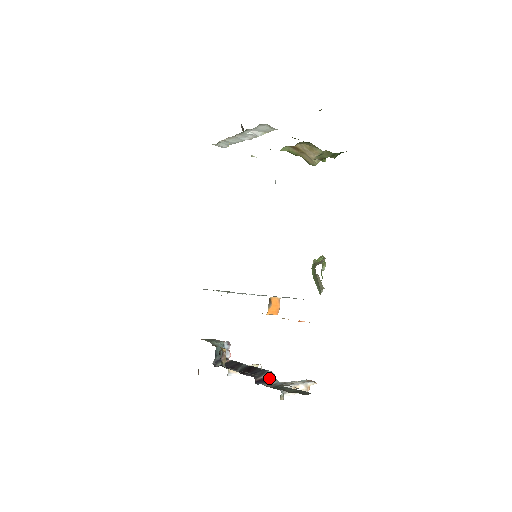
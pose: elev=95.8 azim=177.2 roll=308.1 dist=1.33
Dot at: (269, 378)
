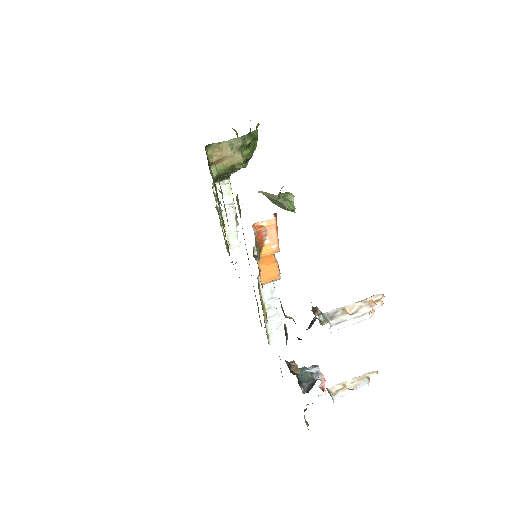
Dot at: (310, 323)
